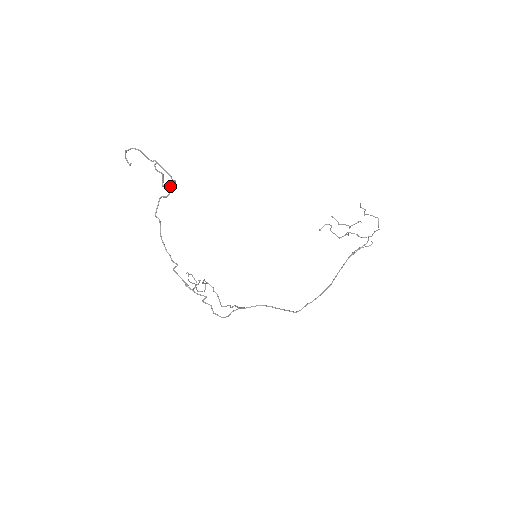
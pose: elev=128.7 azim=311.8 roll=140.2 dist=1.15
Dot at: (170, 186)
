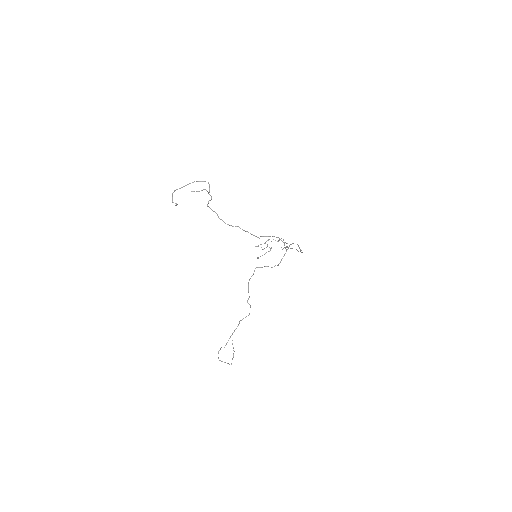
Dot at: occluded
